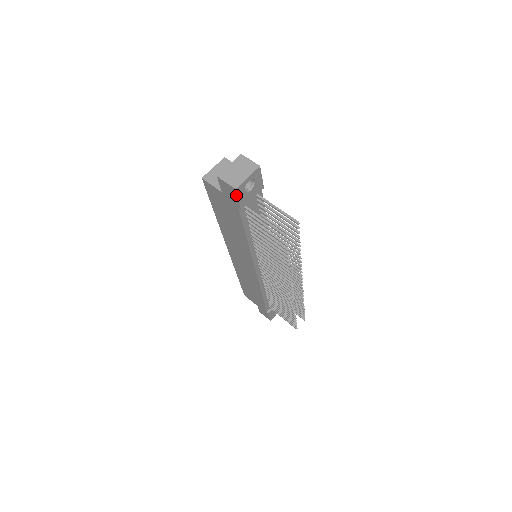
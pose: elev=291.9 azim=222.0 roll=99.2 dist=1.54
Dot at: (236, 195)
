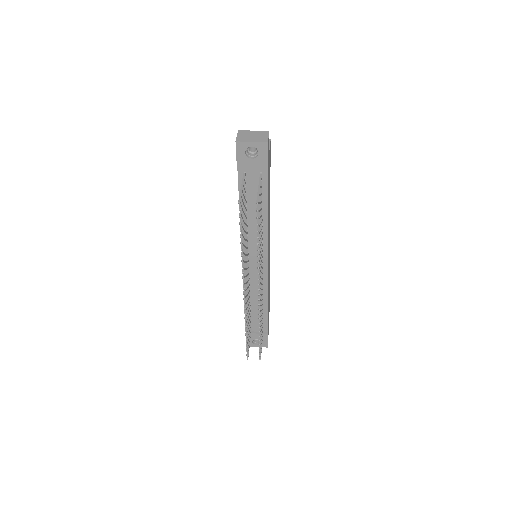
Dot at: (236, 150)
